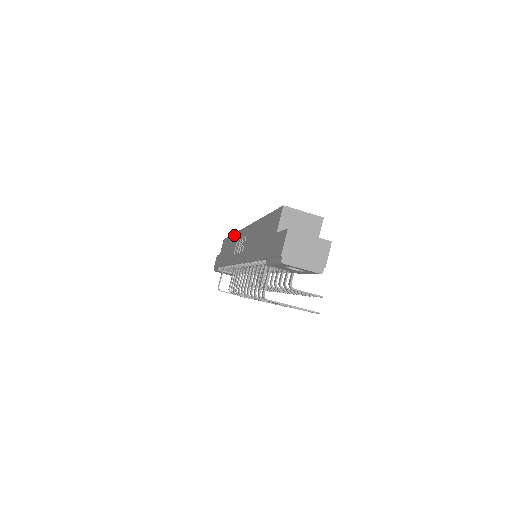
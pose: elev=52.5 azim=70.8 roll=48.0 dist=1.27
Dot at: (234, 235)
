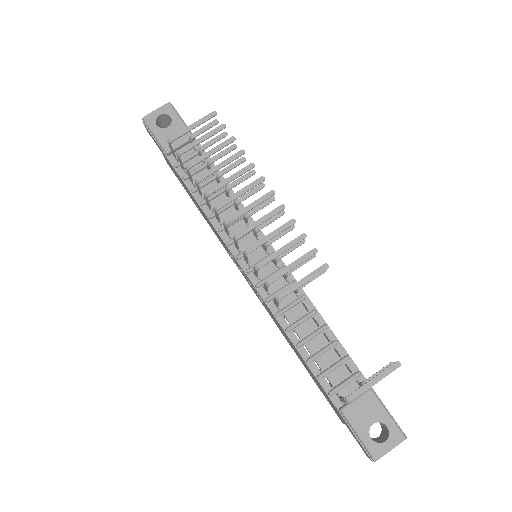
Dot at: occluded
